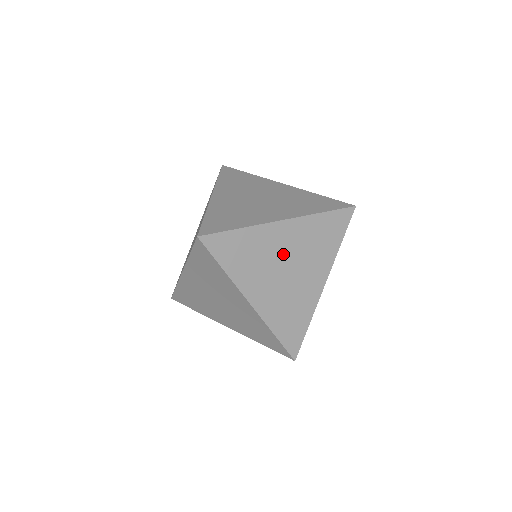
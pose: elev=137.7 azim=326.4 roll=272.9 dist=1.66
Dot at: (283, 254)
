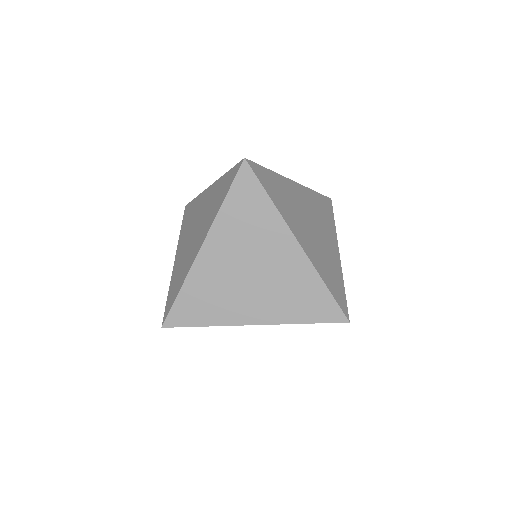
Dot at: (304, 210)
